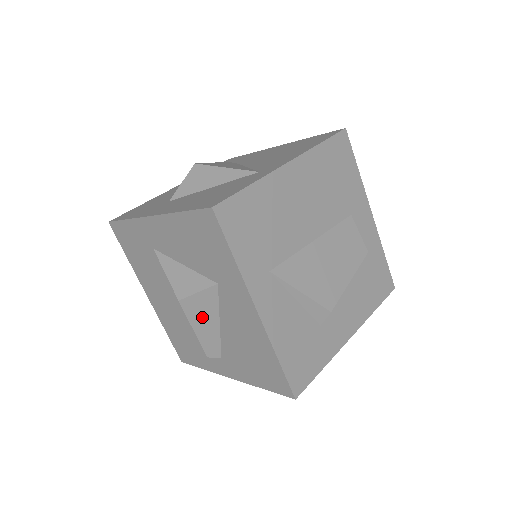
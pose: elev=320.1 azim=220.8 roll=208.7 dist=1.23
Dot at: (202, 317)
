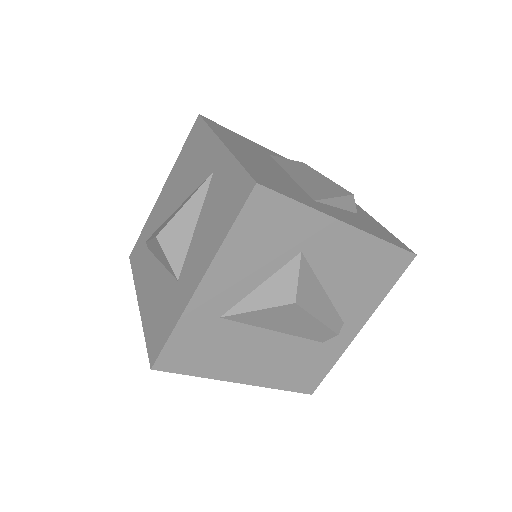
Dot at: (314, 299)
